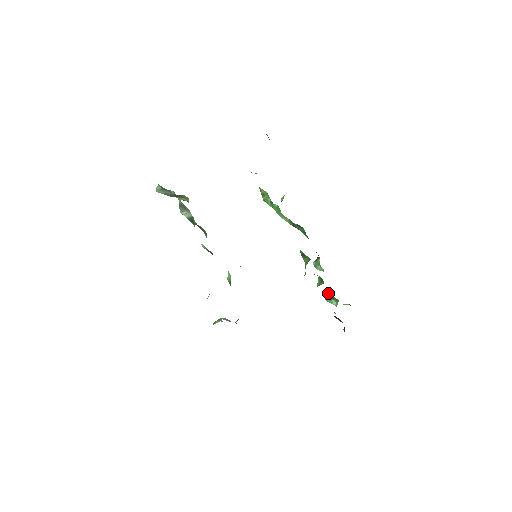
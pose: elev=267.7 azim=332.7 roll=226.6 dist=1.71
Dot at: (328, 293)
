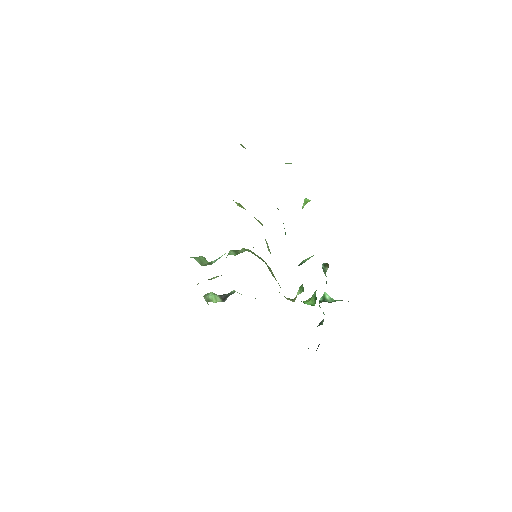
Dot at: (323, 300)
